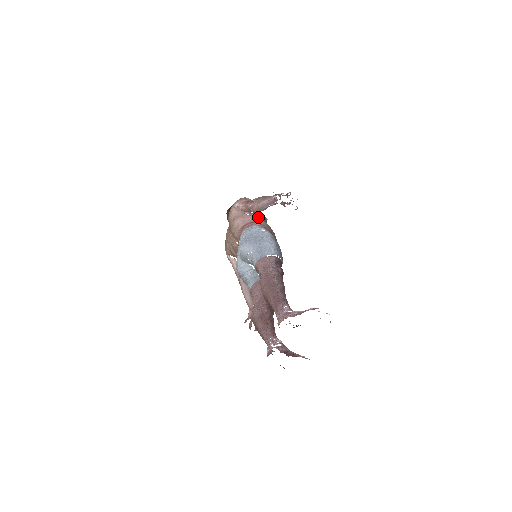
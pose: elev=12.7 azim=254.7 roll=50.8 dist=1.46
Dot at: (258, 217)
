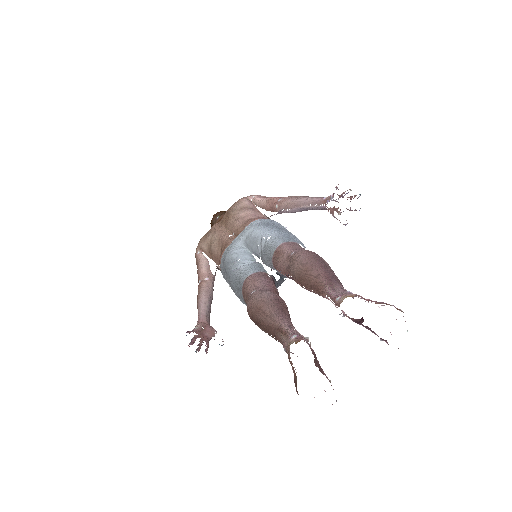
Dot at: occluded
